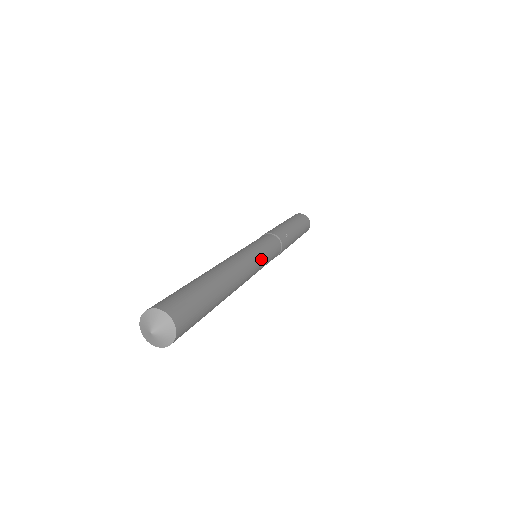
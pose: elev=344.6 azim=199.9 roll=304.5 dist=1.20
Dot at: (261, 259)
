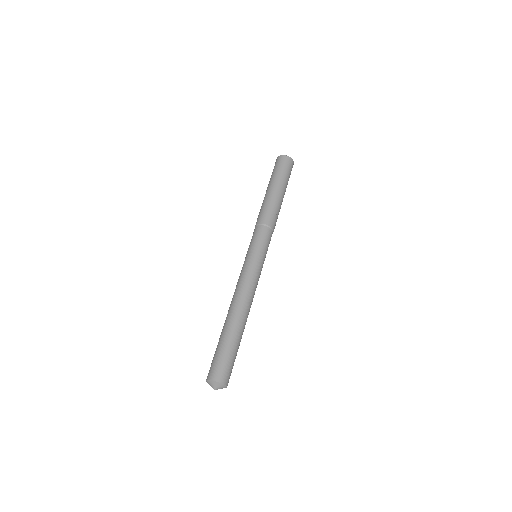
Dot at: (261, 270)
